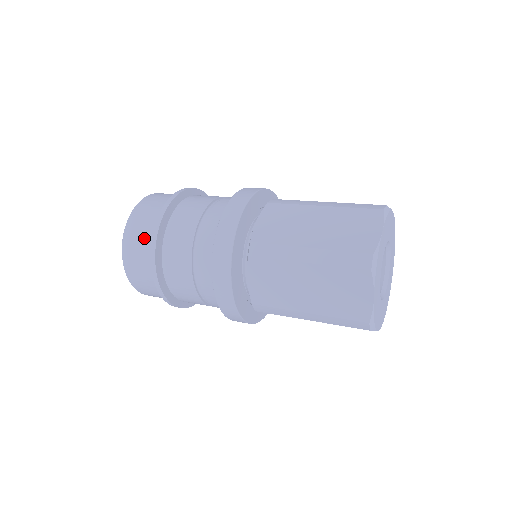
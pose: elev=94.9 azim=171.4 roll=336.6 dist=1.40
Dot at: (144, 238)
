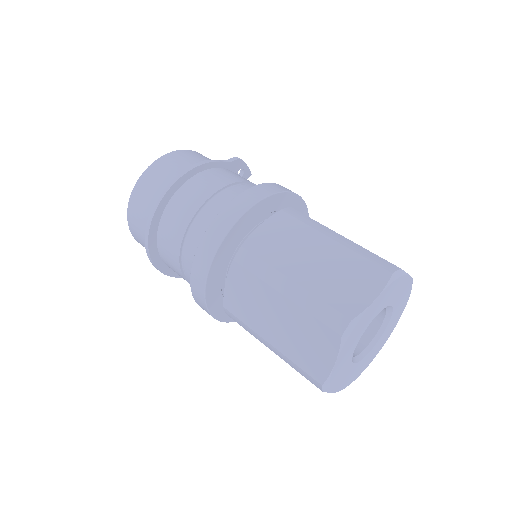
Dot at: occluded
